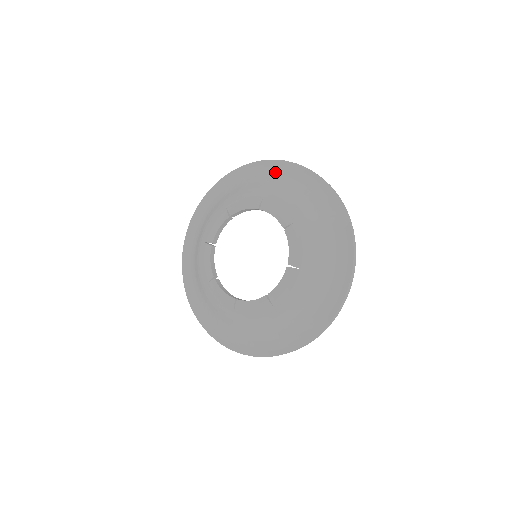
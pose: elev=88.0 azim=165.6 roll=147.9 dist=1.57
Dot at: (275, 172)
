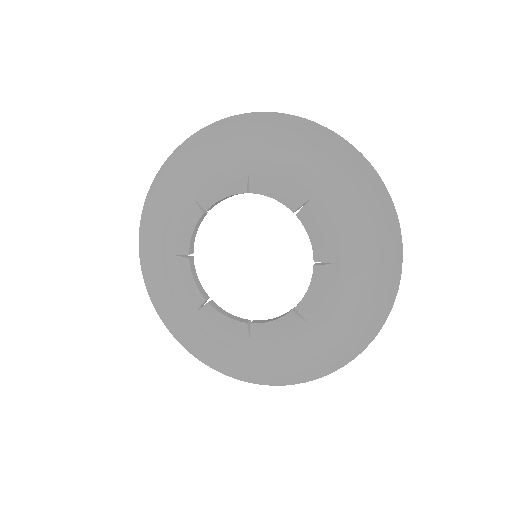
Dot at: (341, 164)
